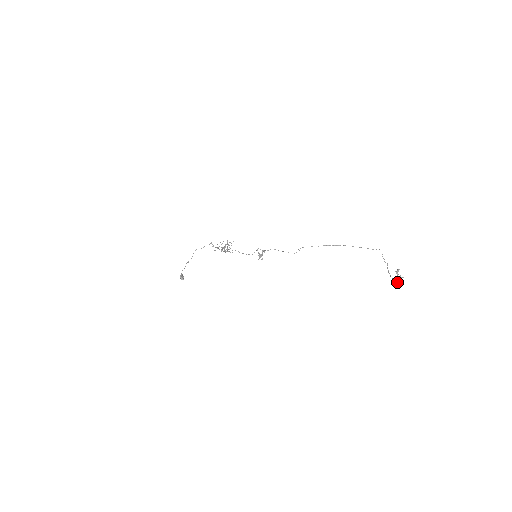
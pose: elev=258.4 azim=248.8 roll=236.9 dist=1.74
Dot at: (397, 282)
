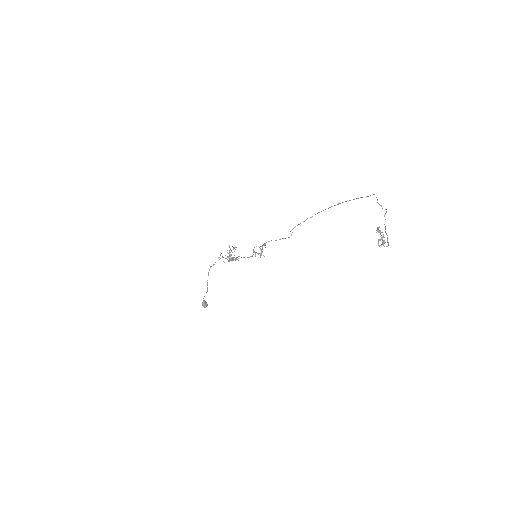
Dot at: (382, 244)
